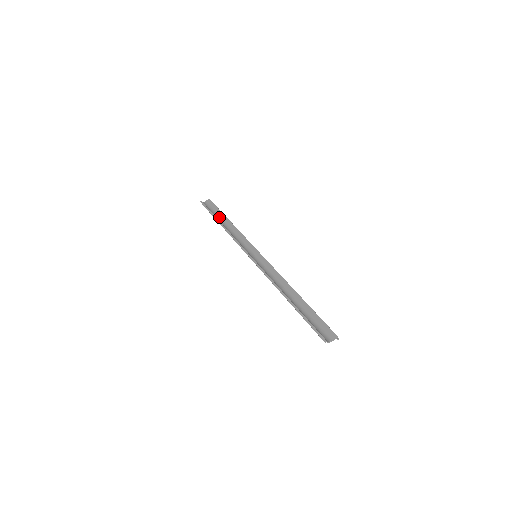
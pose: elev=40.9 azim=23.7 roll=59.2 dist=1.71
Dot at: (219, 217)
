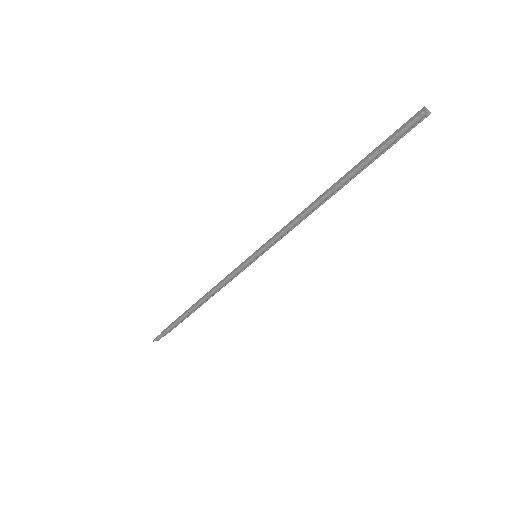
Dot at: occluded
